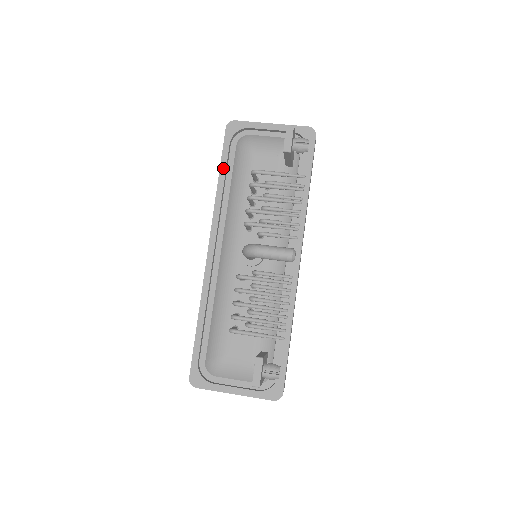
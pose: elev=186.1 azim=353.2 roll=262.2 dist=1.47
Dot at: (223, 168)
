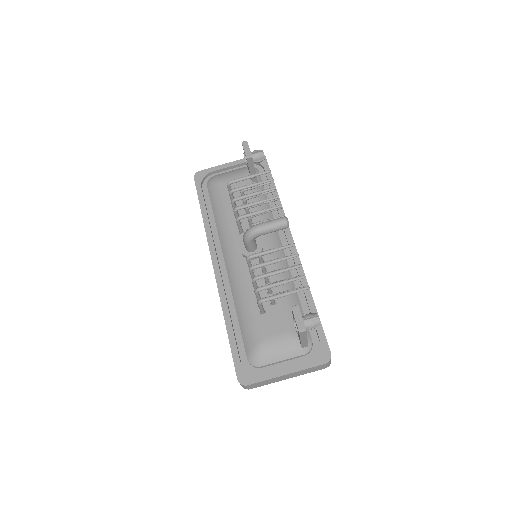
Dot at: (202, 204)
